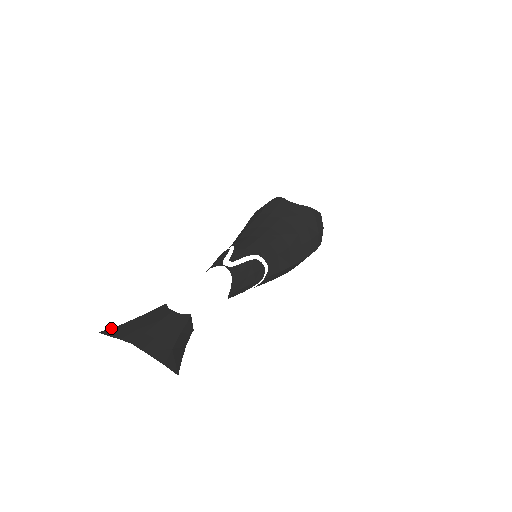
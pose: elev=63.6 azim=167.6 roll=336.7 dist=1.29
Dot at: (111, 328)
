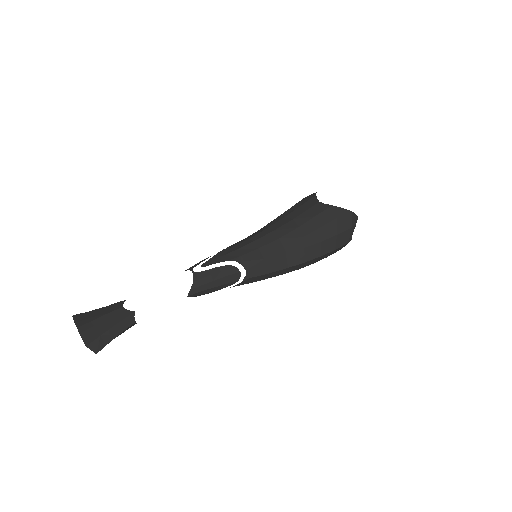
Dot at: (81, 313)
